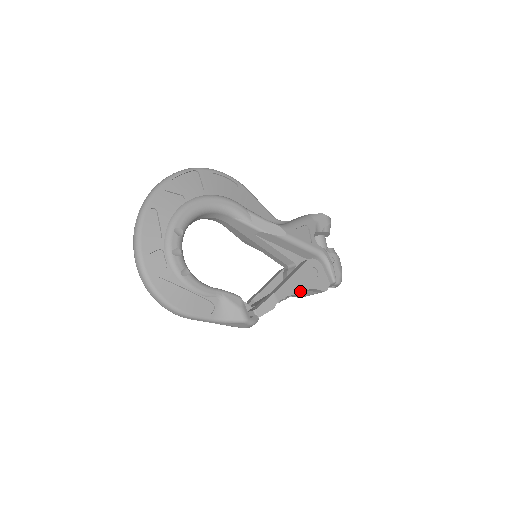
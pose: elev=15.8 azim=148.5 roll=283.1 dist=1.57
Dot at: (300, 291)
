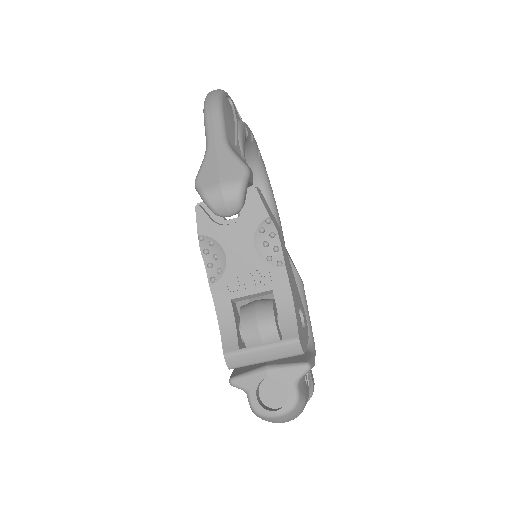
Dot at: (289, 280)
